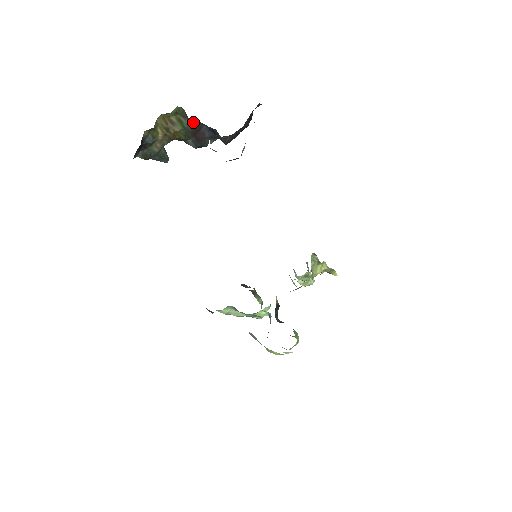
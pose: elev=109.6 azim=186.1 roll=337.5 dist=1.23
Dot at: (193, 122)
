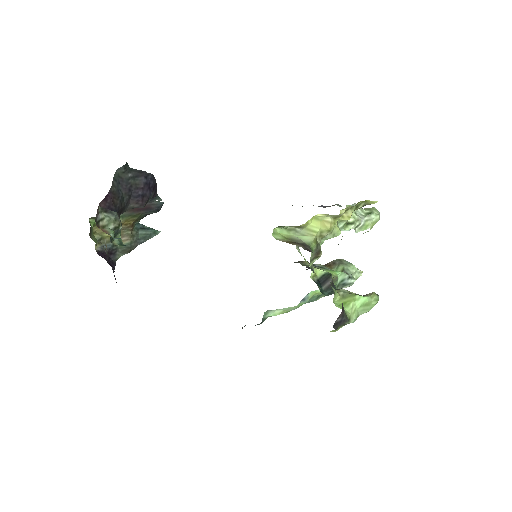
Dot at: occluded
